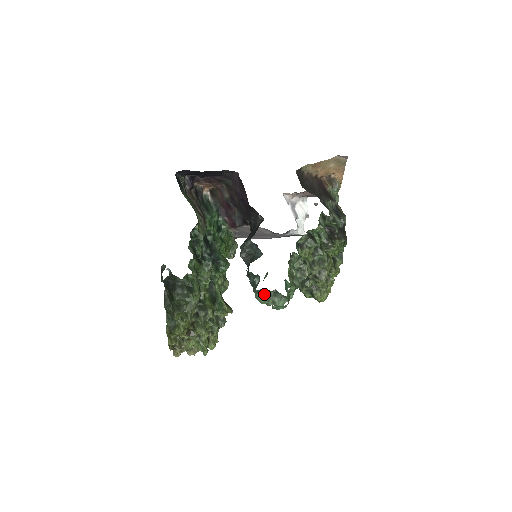
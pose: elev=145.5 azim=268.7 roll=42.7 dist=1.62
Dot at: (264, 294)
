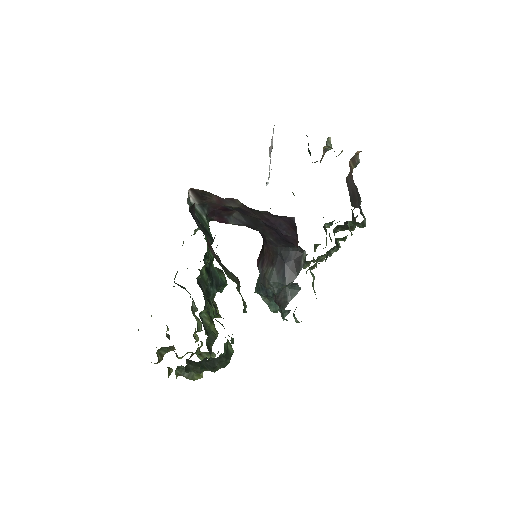
Dot at: occluded
